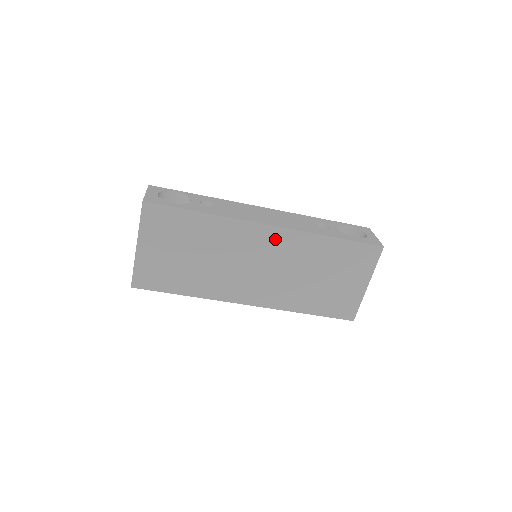
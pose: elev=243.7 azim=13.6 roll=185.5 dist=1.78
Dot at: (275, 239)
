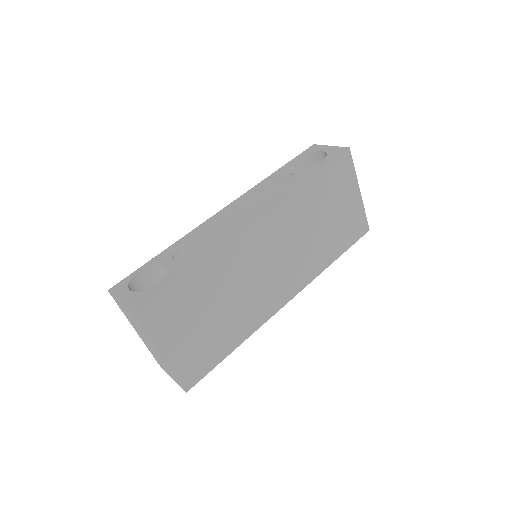
Dot at: (268, 226)
